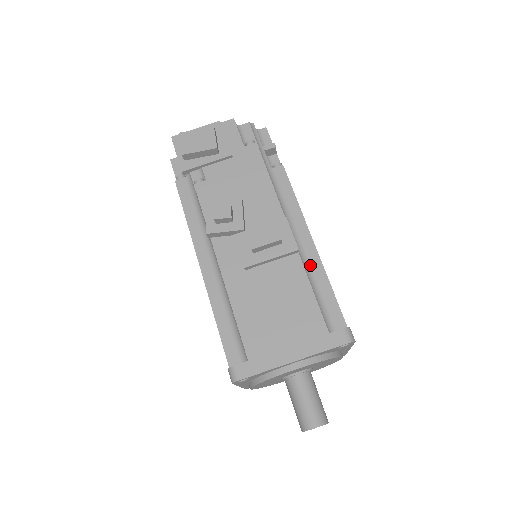
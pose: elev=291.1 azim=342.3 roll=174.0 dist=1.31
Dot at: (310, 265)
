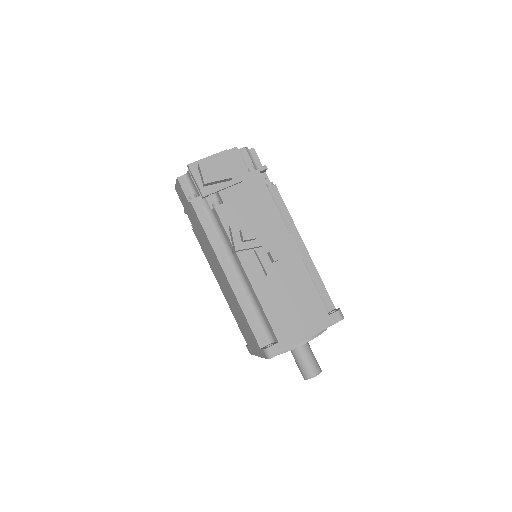
Dot at: (305, 265)
